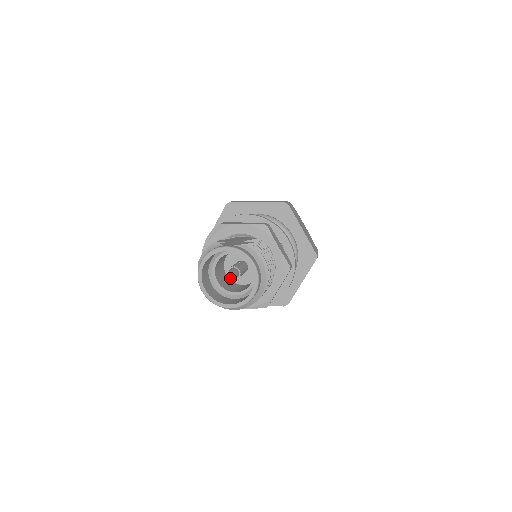
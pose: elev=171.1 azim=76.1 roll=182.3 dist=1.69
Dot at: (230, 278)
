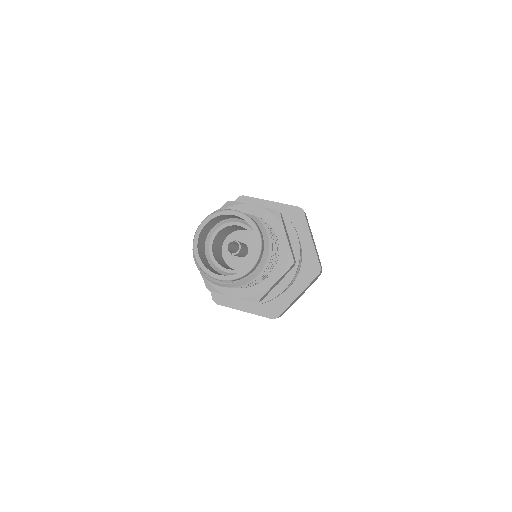
Dot at: (225, 260)
